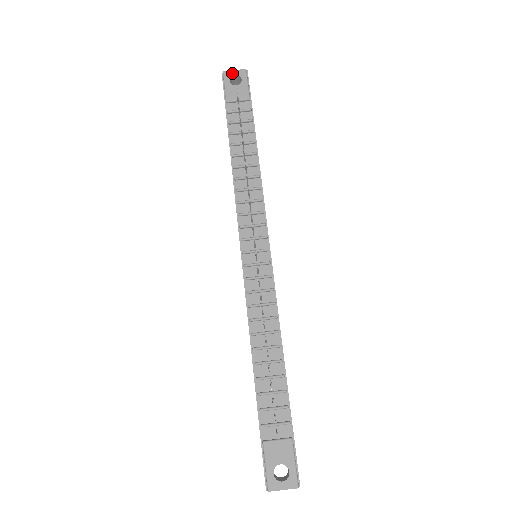
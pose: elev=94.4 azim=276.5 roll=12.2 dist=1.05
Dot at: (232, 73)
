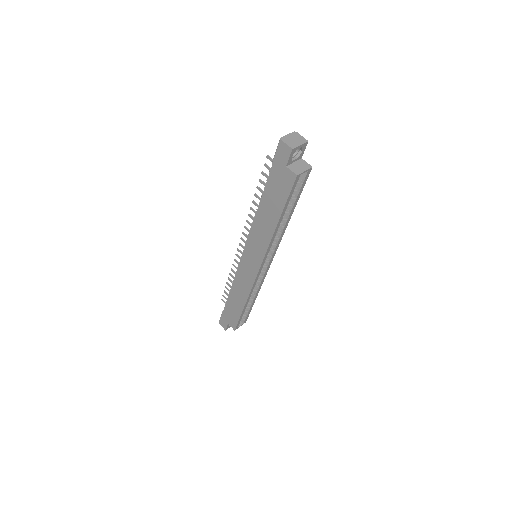
Dot at: occluded
